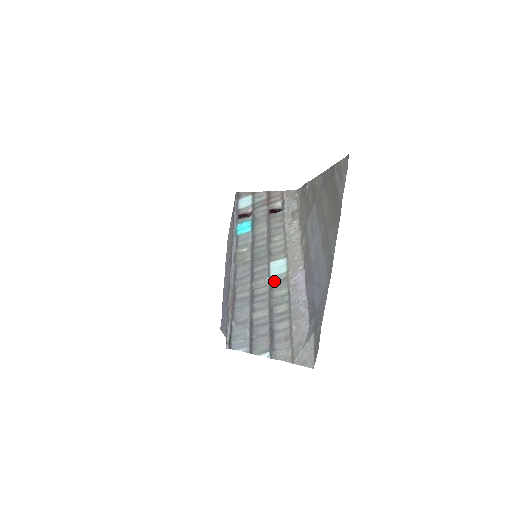
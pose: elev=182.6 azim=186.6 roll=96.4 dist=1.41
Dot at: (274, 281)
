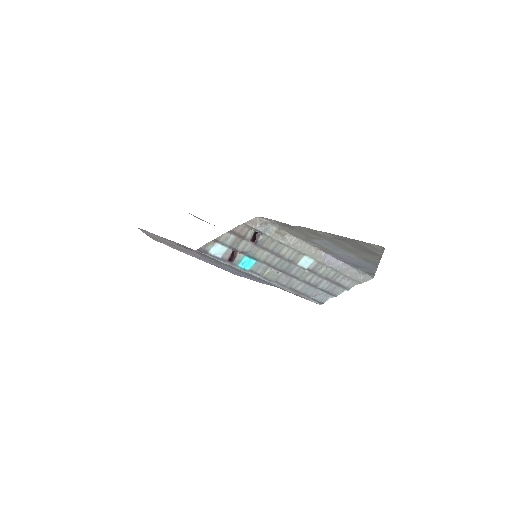
Dot at: (312, 269)
